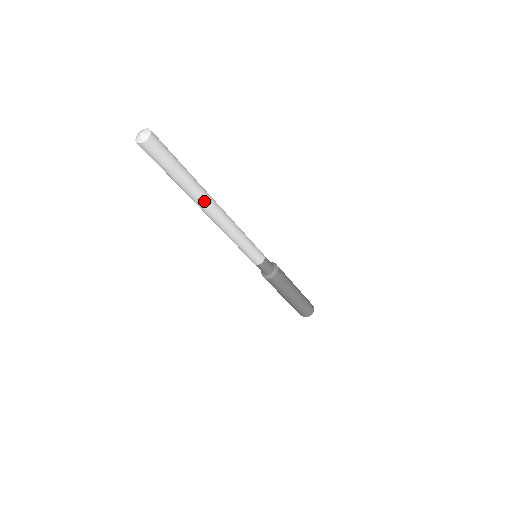
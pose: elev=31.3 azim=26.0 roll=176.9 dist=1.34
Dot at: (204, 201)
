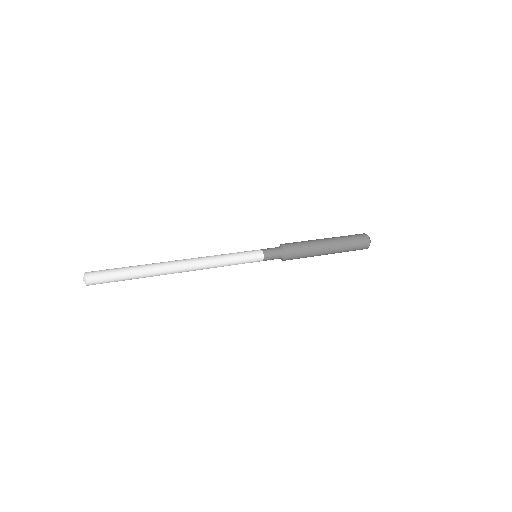
Dot at: occluded
